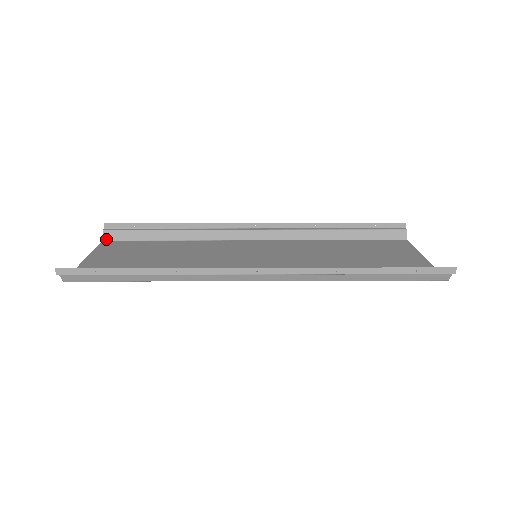
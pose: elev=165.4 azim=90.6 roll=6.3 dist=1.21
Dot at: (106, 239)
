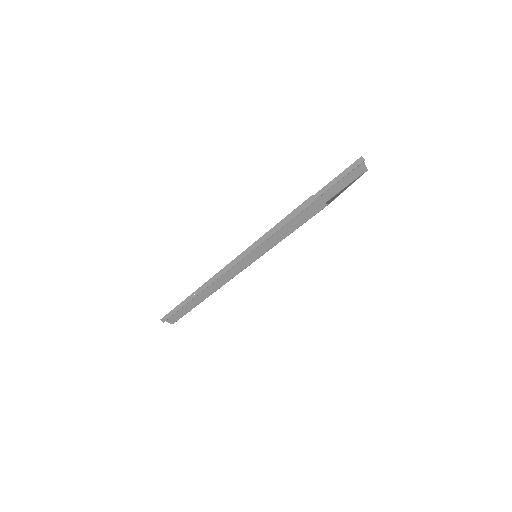
Dot at: occluded
